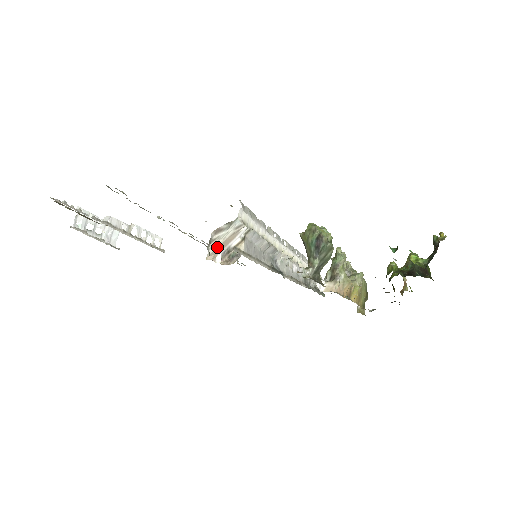
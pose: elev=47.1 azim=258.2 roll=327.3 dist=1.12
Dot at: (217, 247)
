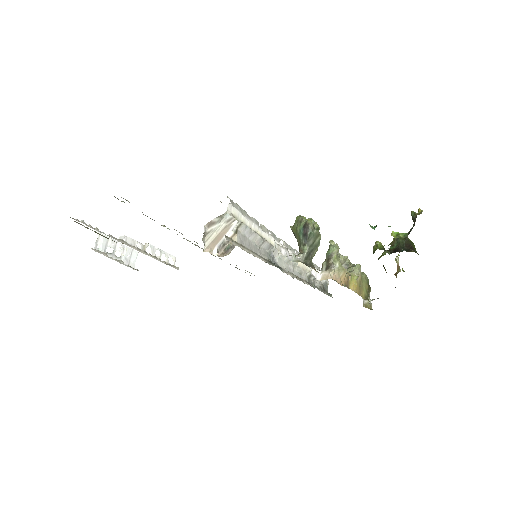
Dot at: (212, 240)
